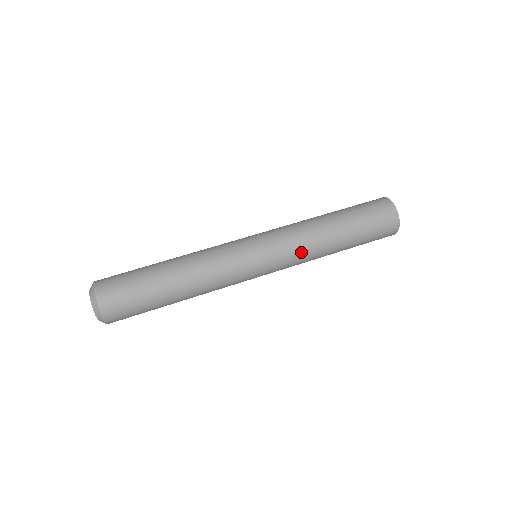
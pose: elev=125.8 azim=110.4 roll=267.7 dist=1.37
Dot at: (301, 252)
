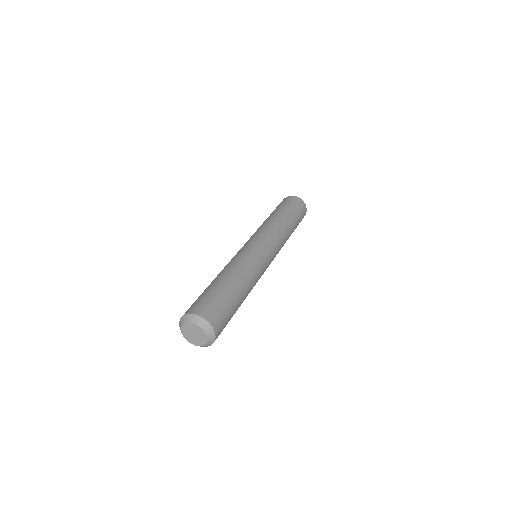
Dot at: (280, 237)
